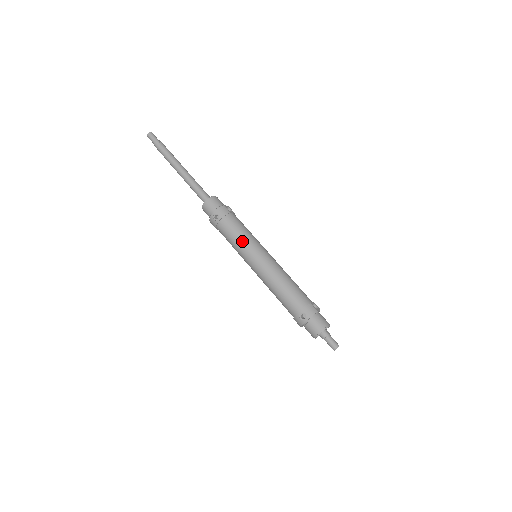
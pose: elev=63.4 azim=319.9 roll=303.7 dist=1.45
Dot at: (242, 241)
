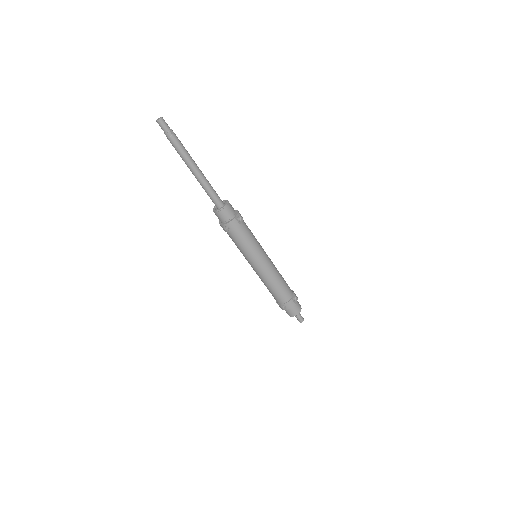
Dot at: (247, 251)
